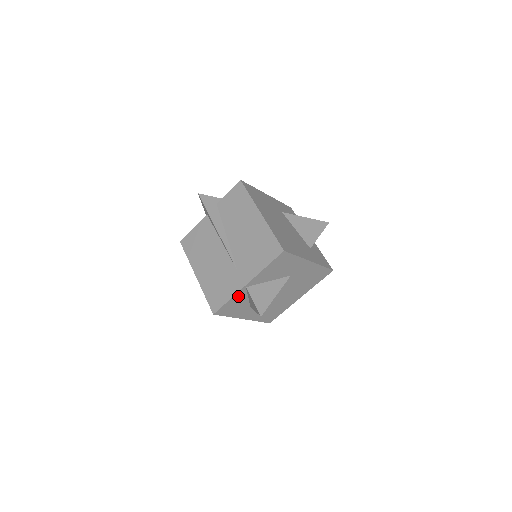
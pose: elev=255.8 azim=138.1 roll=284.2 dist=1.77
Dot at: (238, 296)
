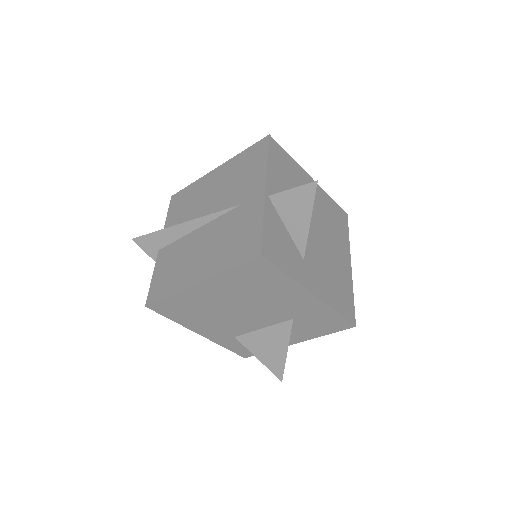
Dot at: (270, 217)
